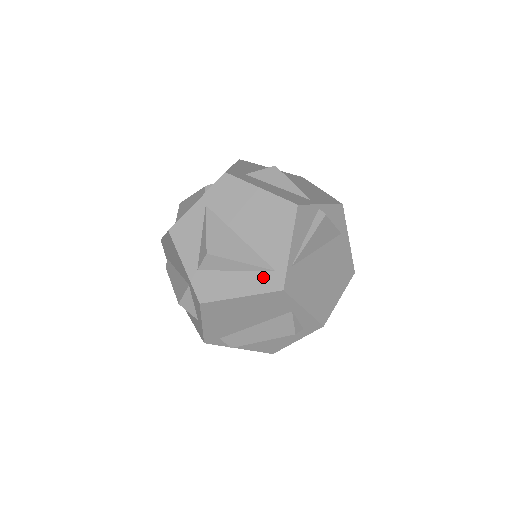
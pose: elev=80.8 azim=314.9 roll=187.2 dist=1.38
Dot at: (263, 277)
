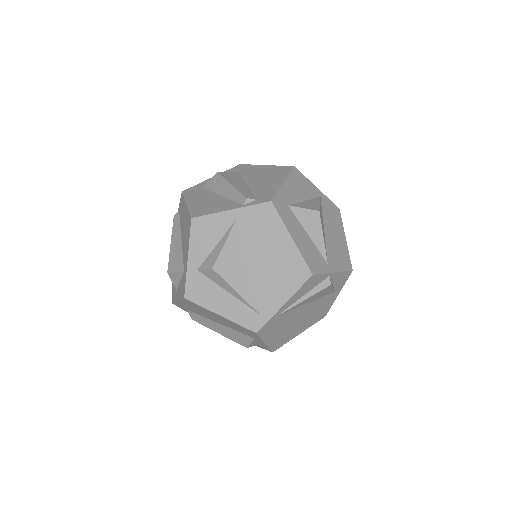
Dot at: (247, 313)
